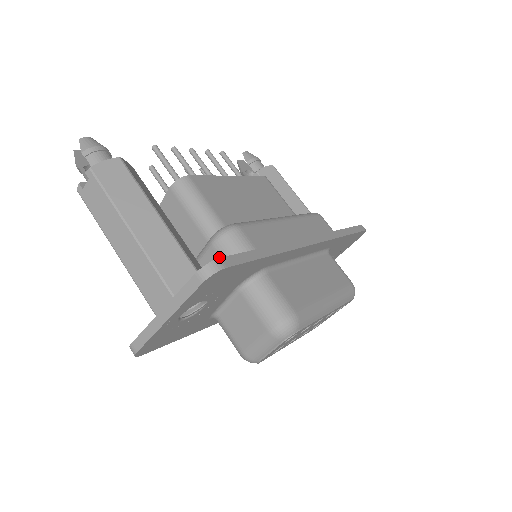
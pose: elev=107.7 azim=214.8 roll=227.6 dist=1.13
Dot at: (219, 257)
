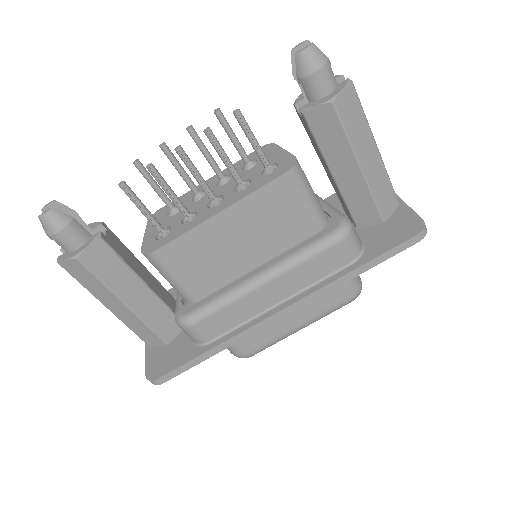
Dot at: occluded
